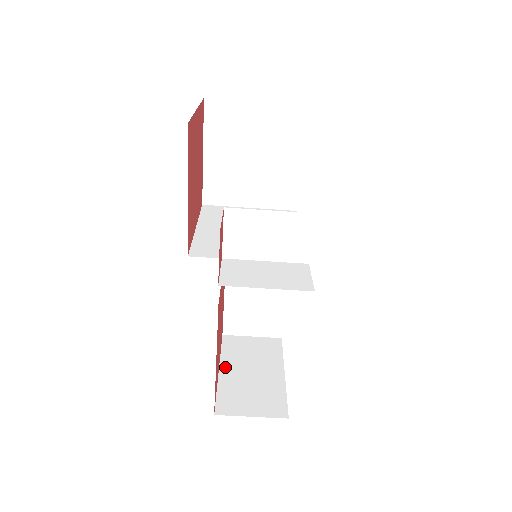
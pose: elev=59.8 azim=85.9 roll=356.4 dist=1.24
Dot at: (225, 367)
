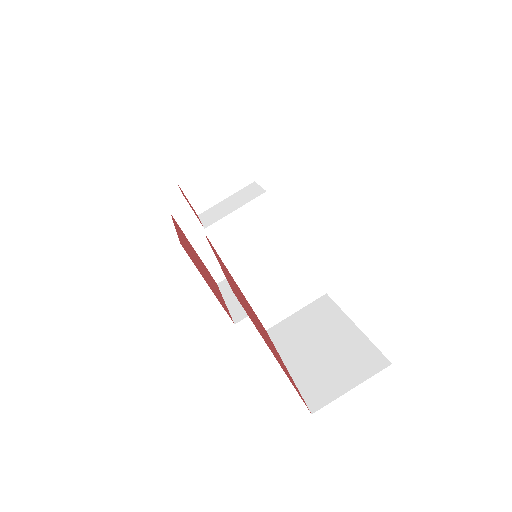
Dot at: occluded
